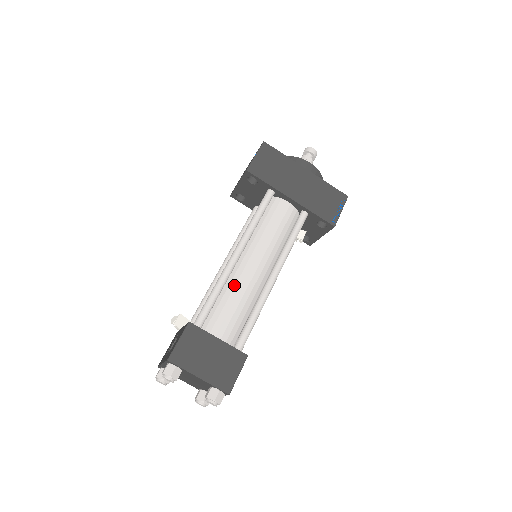
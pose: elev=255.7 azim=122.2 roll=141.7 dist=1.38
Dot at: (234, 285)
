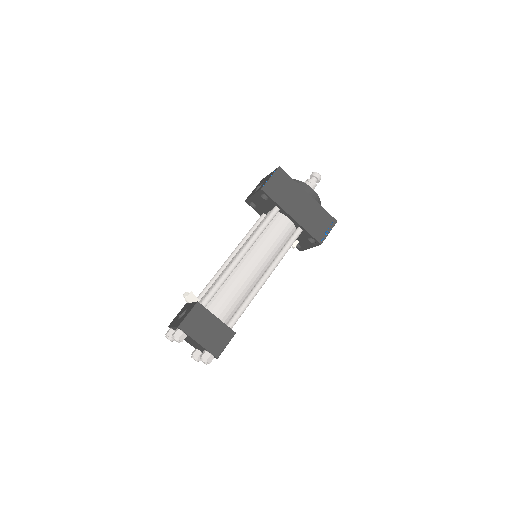
Dot at: (235, 278)
